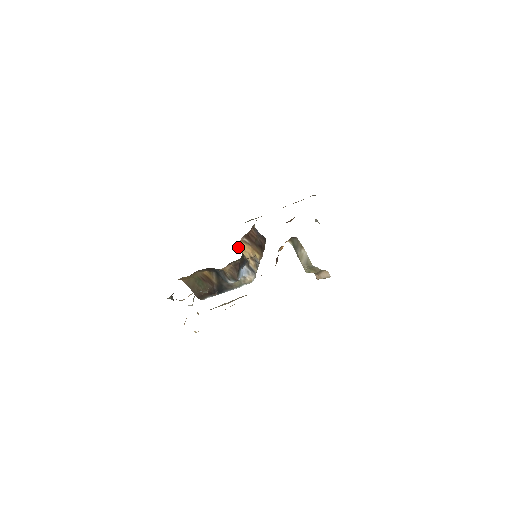
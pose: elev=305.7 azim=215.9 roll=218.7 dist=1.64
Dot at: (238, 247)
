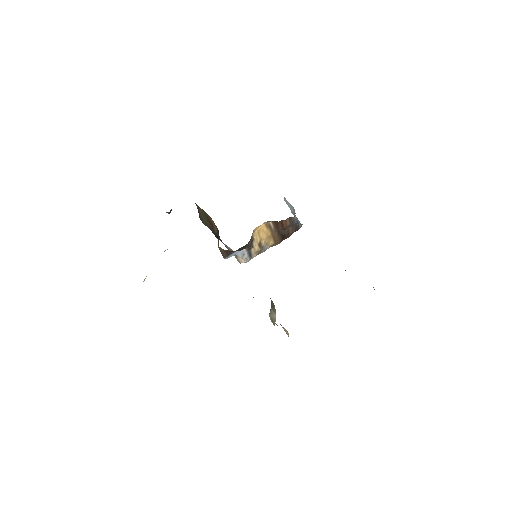
Dot at: (254, 229)
